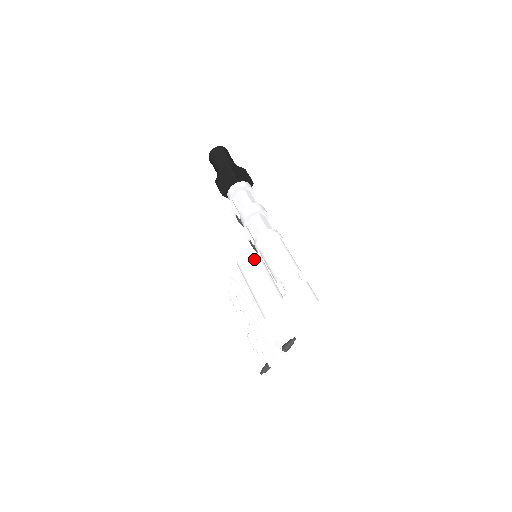
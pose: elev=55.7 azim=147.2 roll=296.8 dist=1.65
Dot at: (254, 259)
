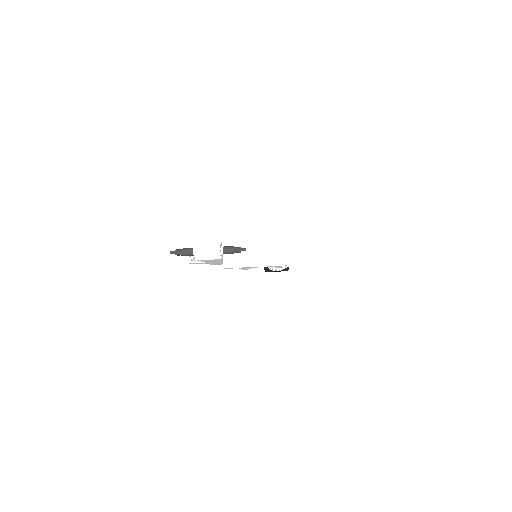
Dot at: occluded
